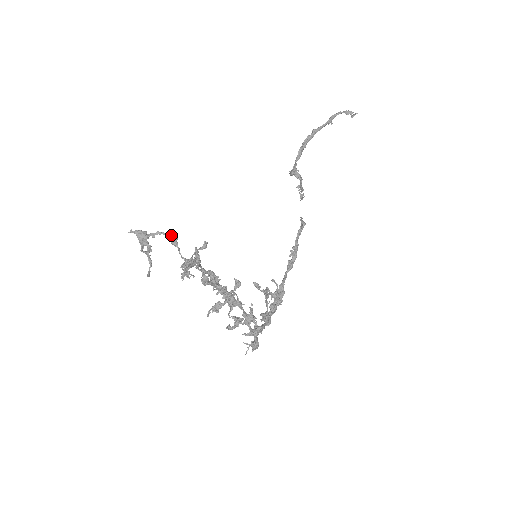
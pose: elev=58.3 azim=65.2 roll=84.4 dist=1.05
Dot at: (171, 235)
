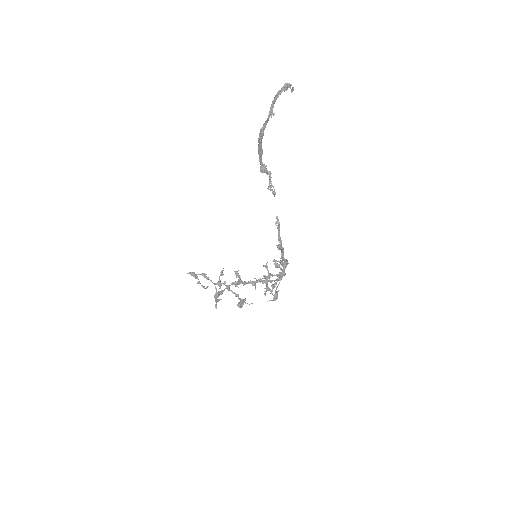
Dot at: (203, 275)
